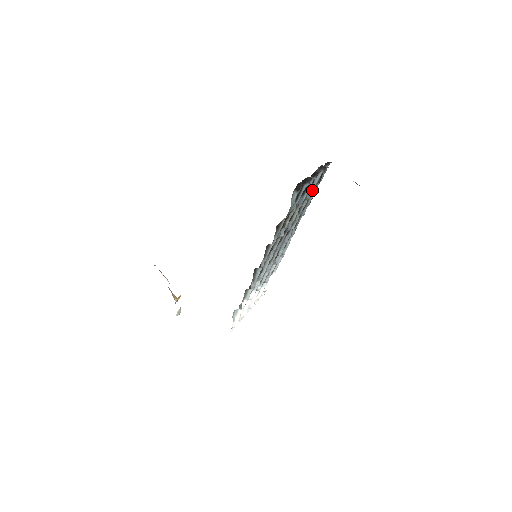
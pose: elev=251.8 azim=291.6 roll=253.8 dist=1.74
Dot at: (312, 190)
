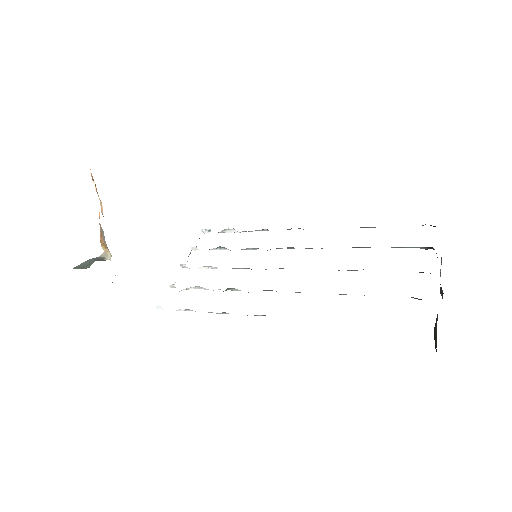
Dot at: occluded
